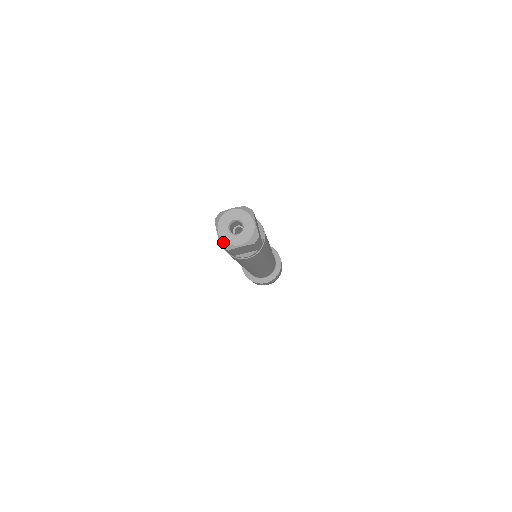
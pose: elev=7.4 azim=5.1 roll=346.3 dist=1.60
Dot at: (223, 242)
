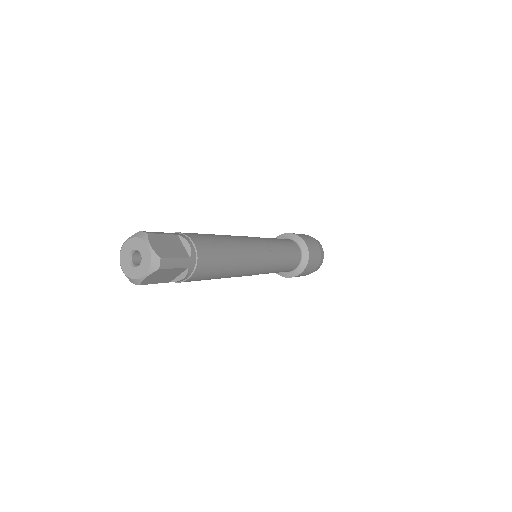
Dot at: (130, 279)
